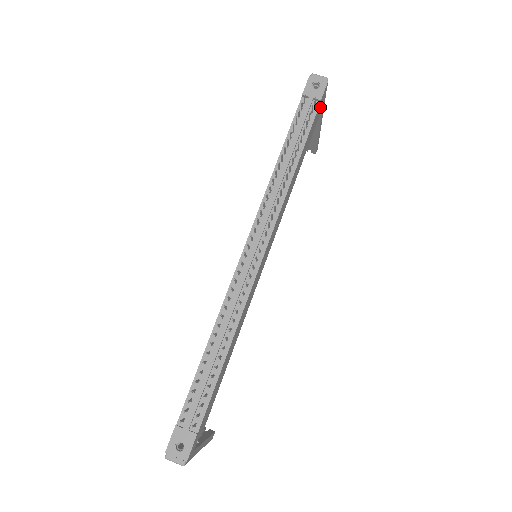
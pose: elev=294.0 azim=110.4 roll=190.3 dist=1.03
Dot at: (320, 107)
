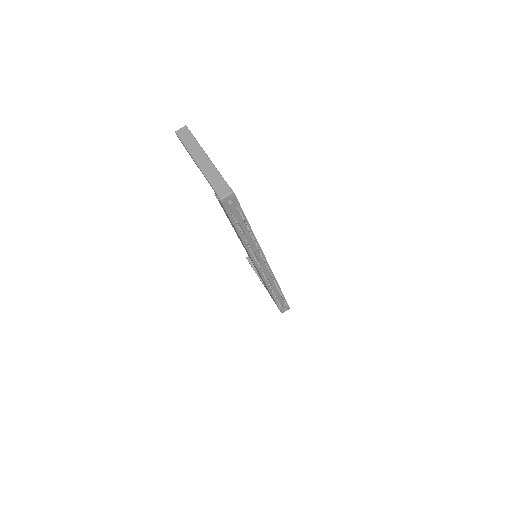
Dot at: occluded
